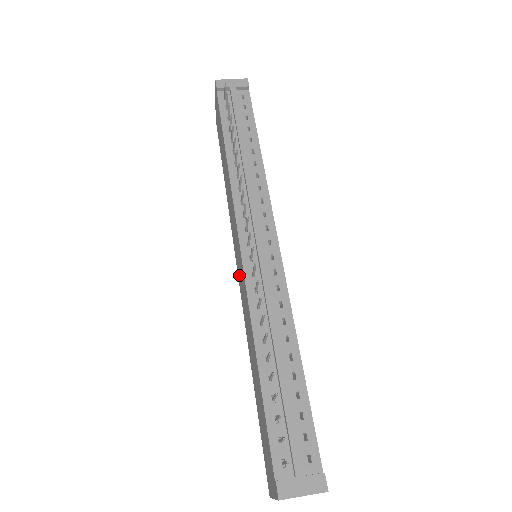
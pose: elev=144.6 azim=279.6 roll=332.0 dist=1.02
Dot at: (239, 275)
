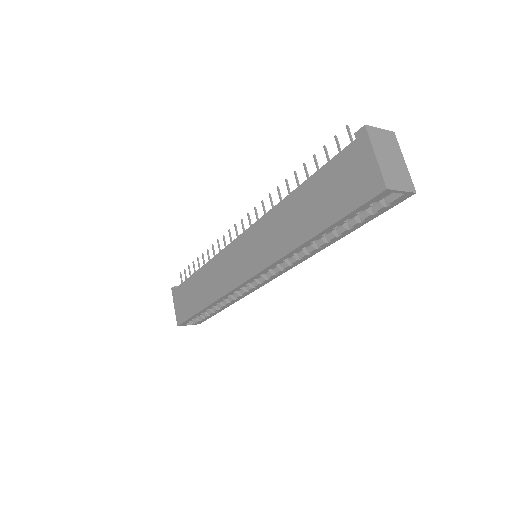
Dot at: (251, 263)
